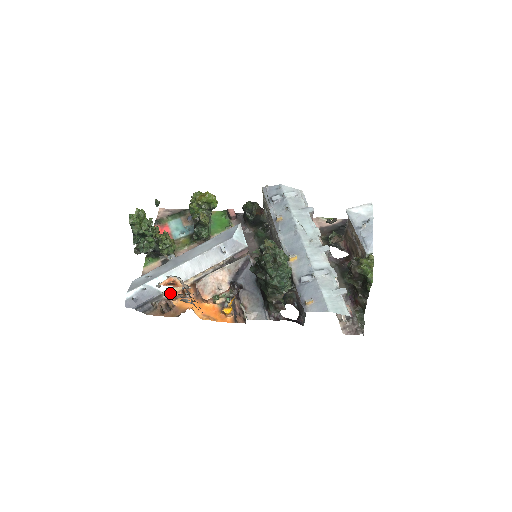
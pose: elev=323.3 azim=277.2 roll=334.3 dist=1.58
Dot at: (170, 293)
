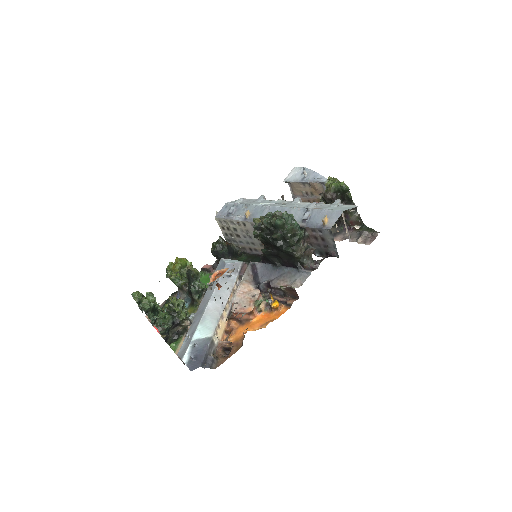
Dot at: (218, 338)
